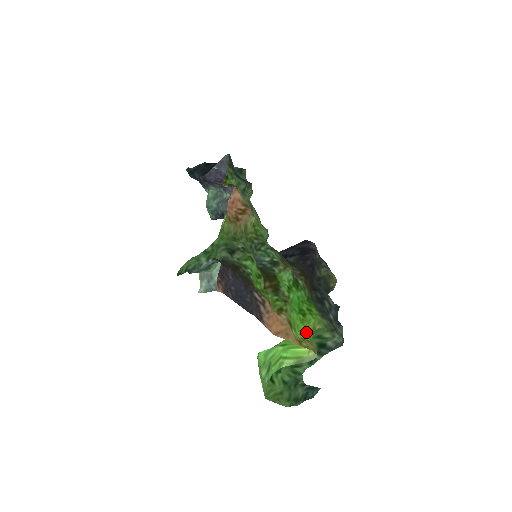
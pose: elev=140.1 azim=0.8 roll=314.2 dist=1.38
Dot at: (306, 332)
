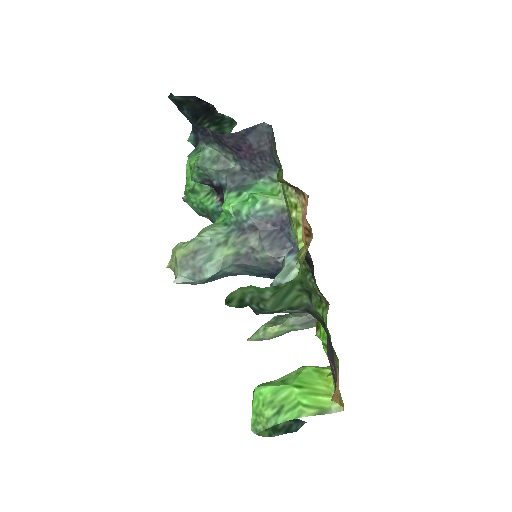
Dot at: occluded
